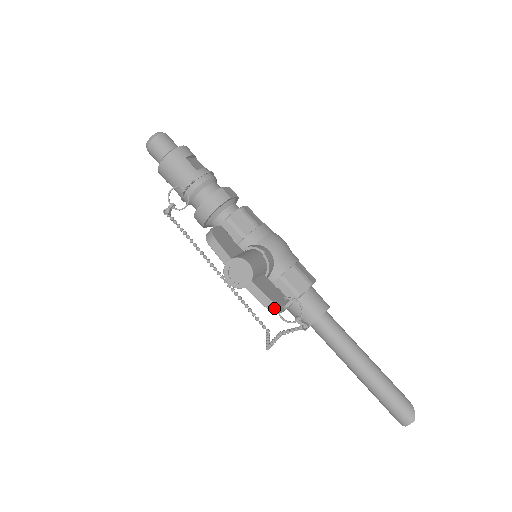
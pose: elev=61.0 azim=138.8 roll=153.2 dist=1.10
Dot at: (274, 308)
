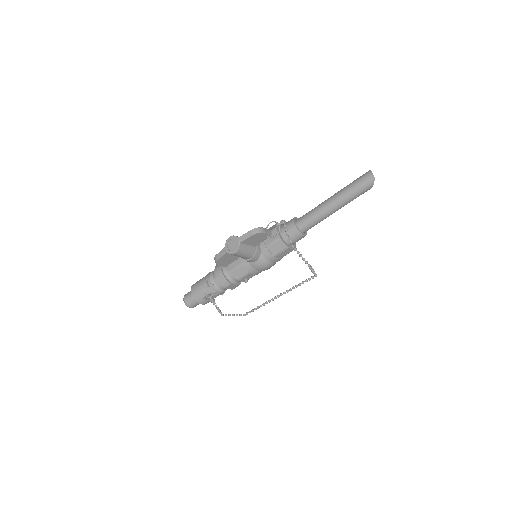
Dot at: (257, 230)
